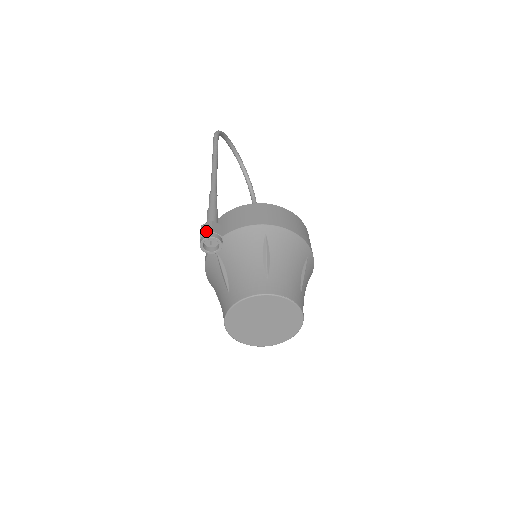
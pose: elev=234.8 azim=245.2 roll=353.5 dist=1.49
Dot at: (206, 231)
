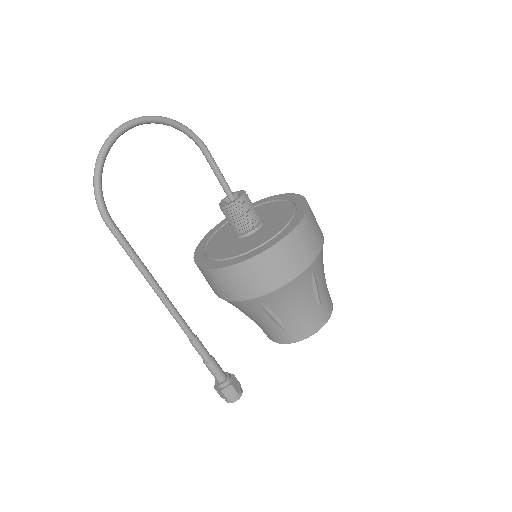
Dot at: (223, 398)
